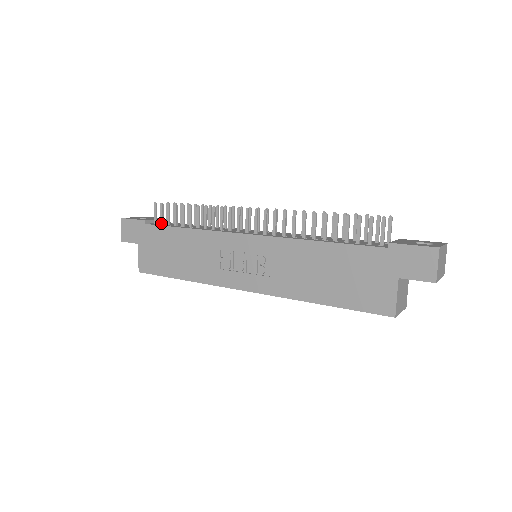
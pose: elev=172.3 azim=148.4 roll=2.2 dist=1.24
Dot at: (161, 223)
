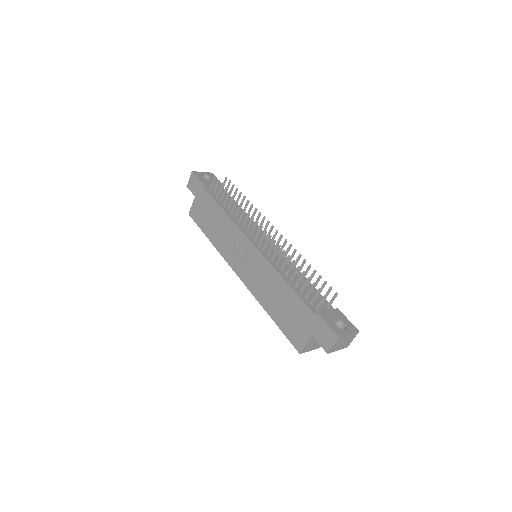
Dot at: (213, 193)
